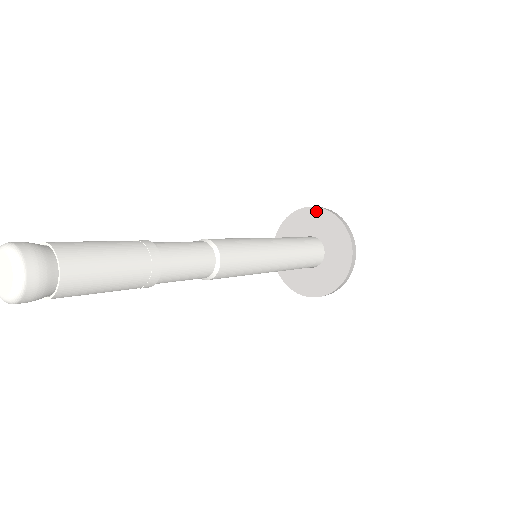
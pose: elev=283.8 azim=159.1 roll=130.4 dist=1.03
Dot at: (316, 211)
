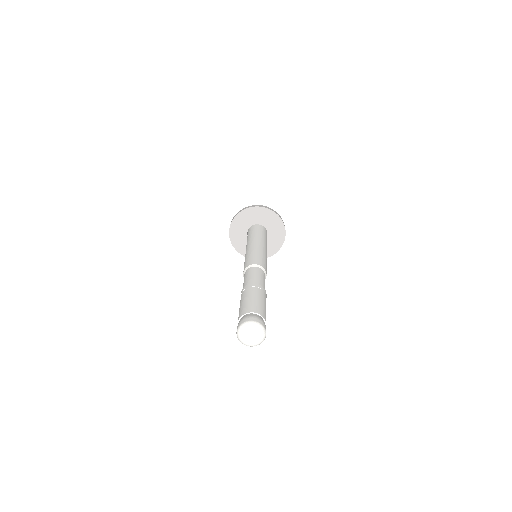
Dot at: (239, 216)
